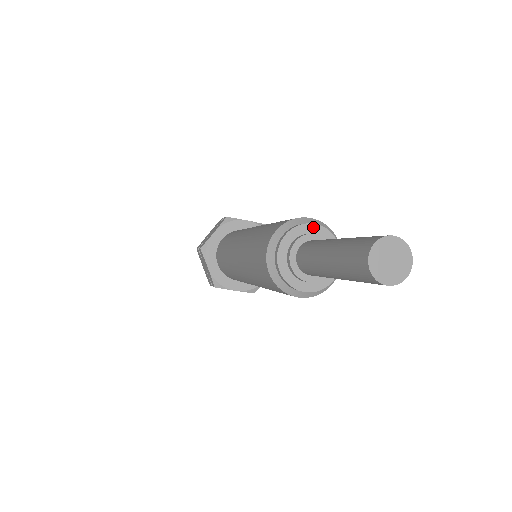
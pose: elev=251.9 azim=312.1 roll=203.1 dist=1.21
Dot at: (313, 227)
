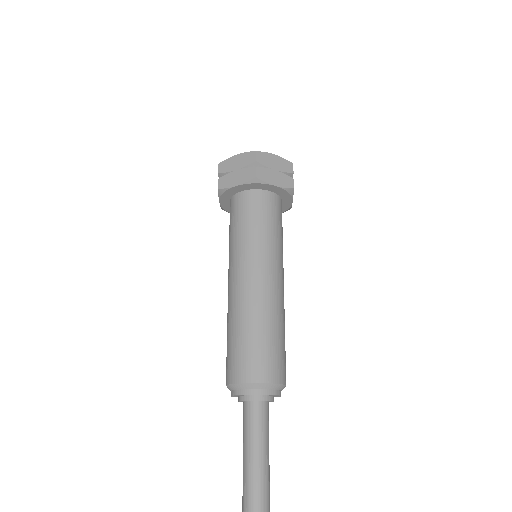
Dot at: (243, 395)
